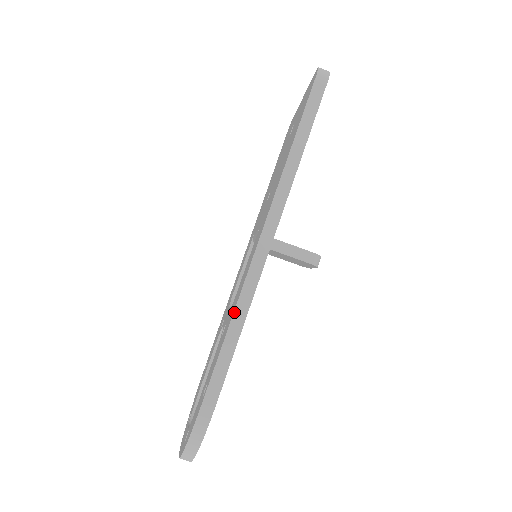
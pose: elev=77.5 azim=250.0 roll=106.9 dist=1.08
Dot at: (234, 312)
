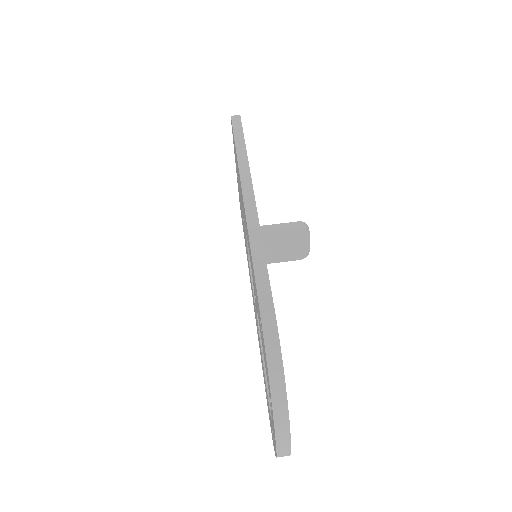
Dot at: (250, 245)
